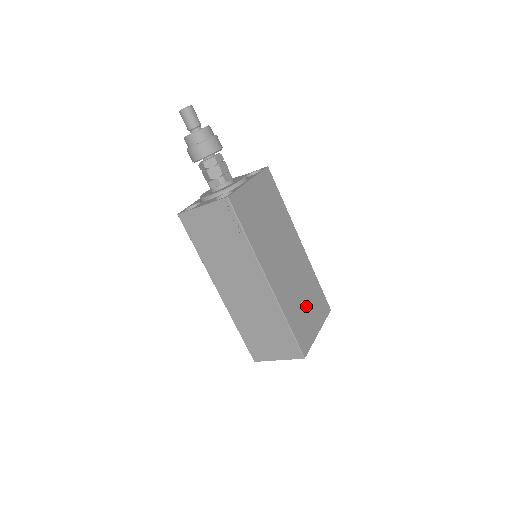
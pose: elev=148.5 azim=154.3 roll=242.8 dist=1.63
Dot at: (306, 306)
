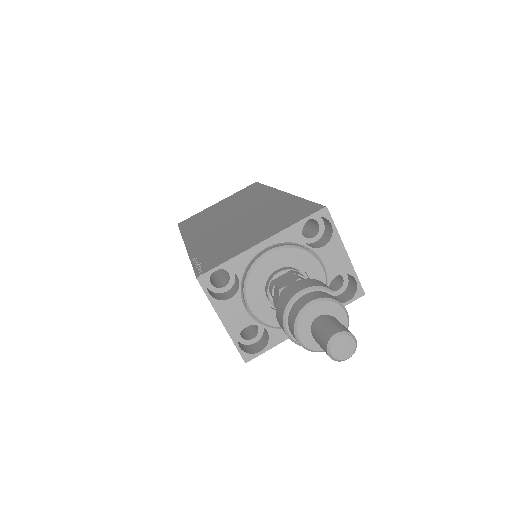
Dot at: occluded
